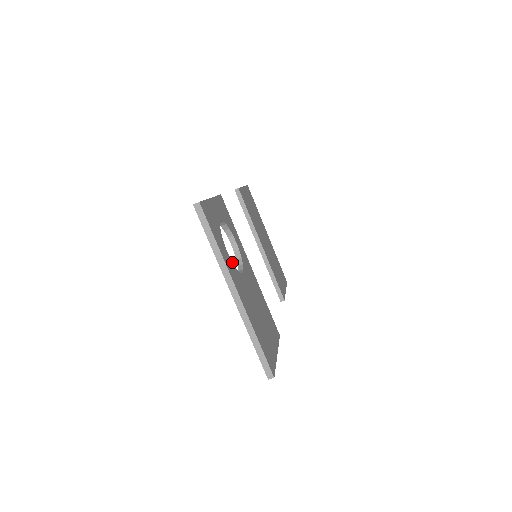
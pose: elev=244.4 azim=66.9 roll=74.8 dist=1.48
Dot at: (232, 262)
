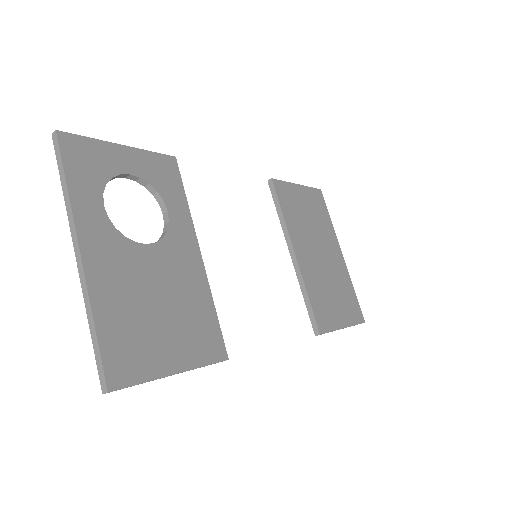
Dot at: (110, 220)
